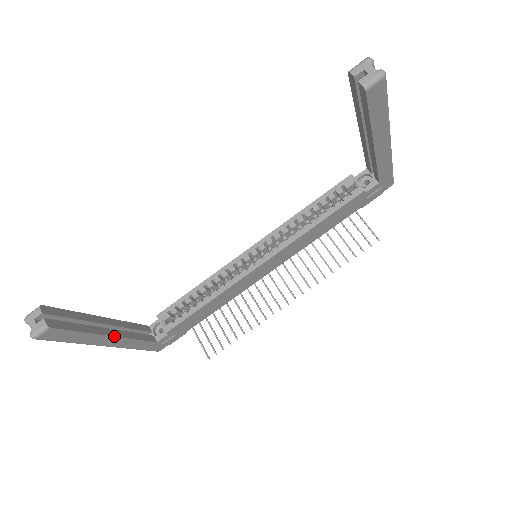
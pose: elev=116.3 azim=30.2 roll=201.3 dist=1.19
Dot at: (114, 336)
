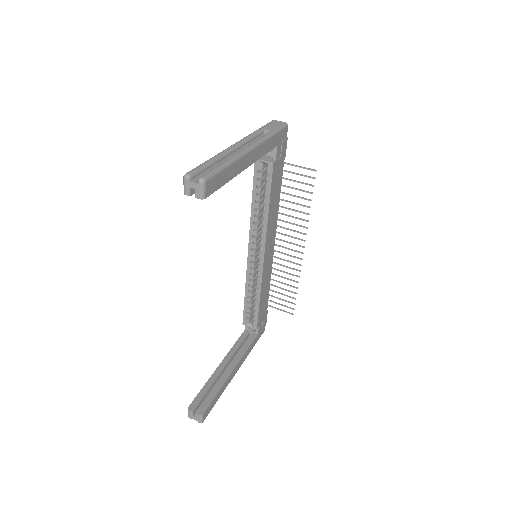
Dot at: (234, 369)
